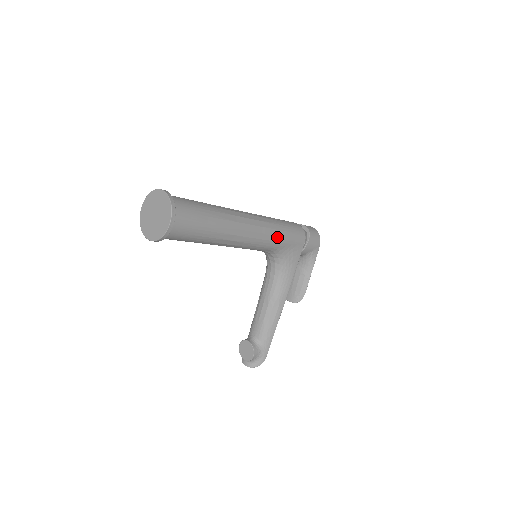
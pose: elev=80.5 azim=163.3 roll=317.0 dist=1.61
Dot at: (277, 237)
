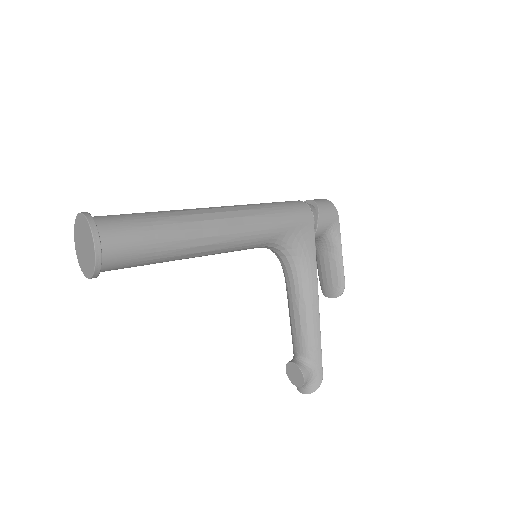
Dot at: (269, 223)
